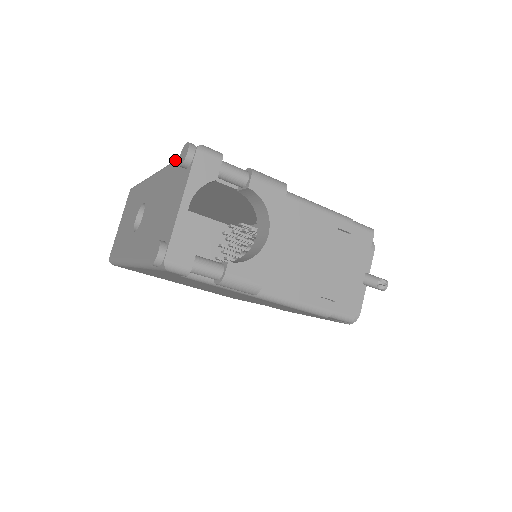
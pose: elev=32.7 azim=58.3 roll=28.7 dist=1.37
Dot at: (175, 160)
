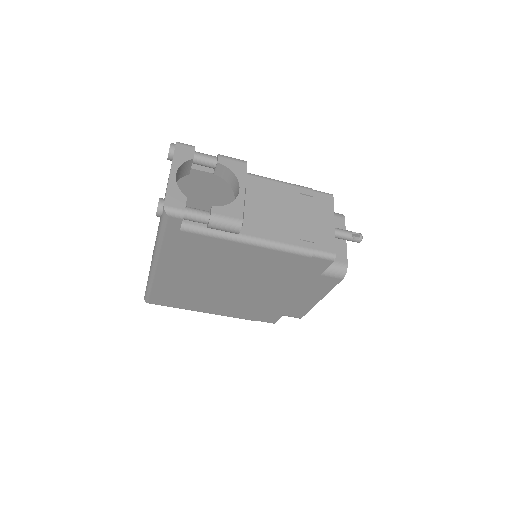
Dot at: occluded
